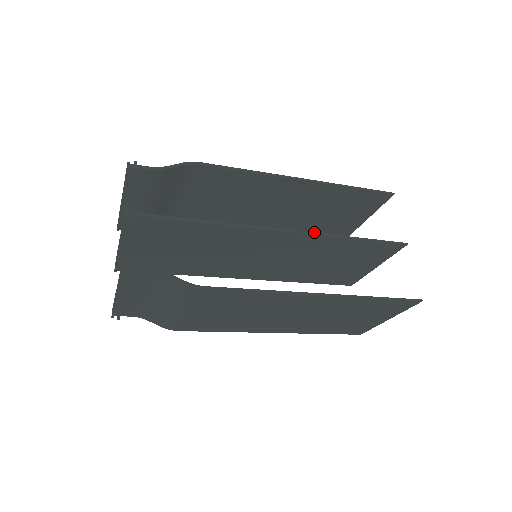
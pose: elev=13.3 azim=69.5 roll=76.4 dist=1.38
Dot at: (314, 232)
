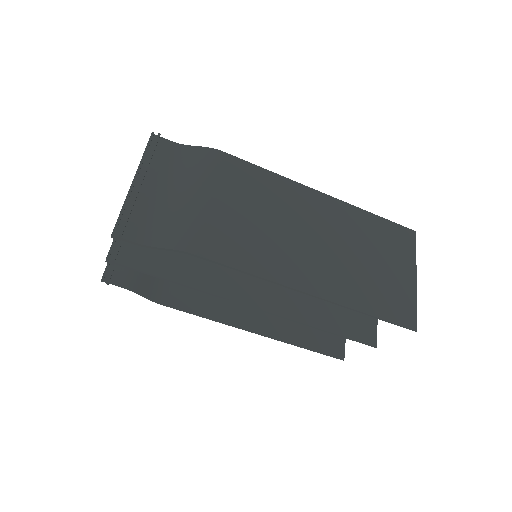
Dot at: occluded
